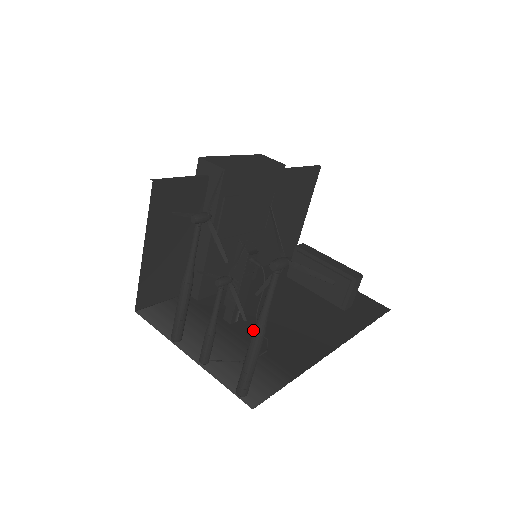
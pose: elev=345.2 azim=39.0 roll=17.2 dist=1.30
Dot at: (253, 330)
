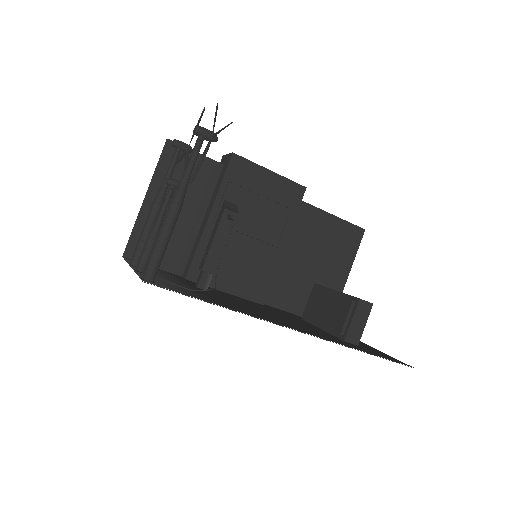
Dot at: (171, 201)
